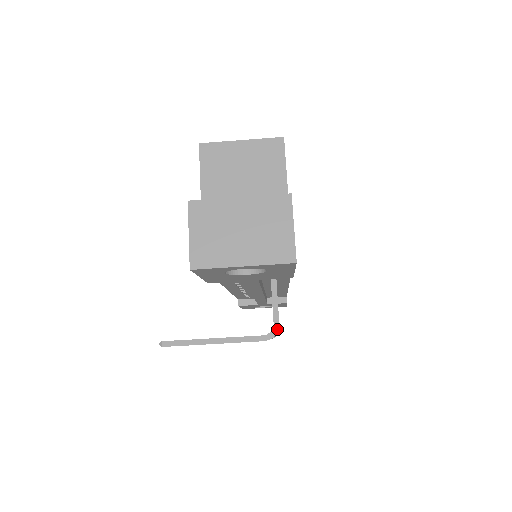
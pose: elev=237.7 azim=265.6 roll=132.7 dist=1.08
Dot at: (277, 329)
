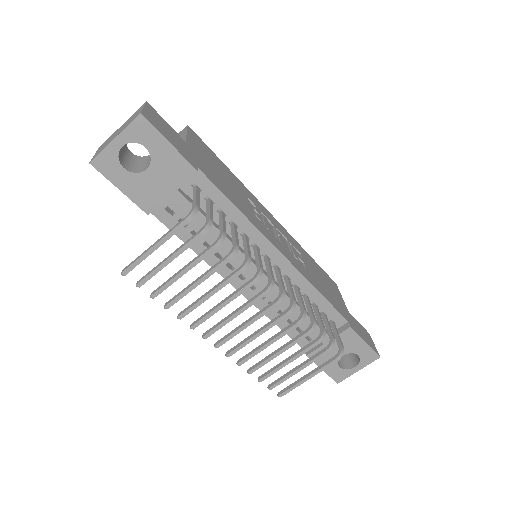
Dot at: (194, 207)
